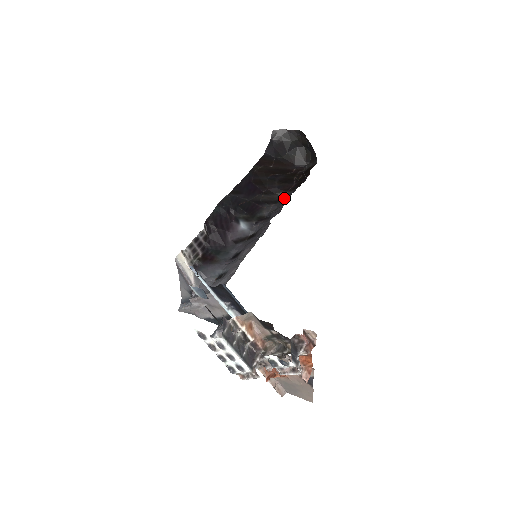
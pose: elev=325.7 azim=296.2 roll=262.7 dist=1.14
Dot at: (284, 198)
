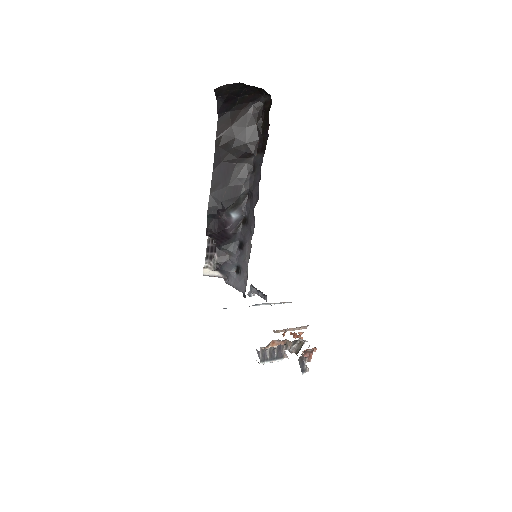
Dot at: (256, 167)
